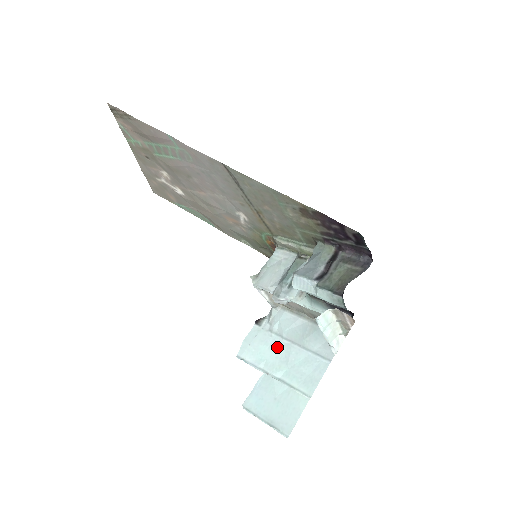
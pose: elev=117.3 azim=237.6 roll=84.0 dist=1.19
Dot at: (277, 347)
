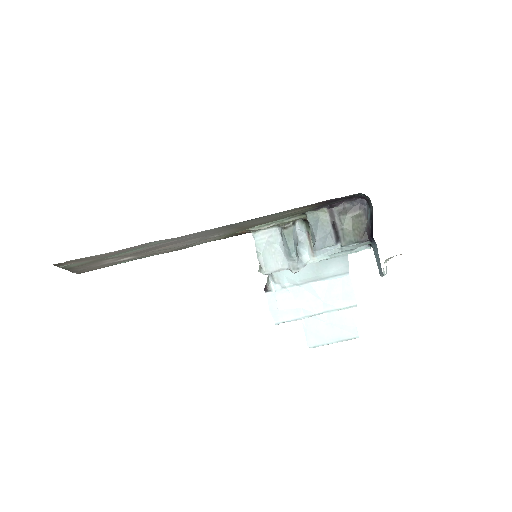
Dot at: (301, 294)
